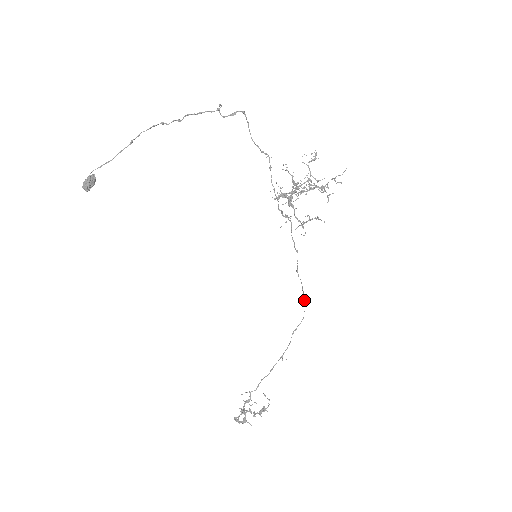
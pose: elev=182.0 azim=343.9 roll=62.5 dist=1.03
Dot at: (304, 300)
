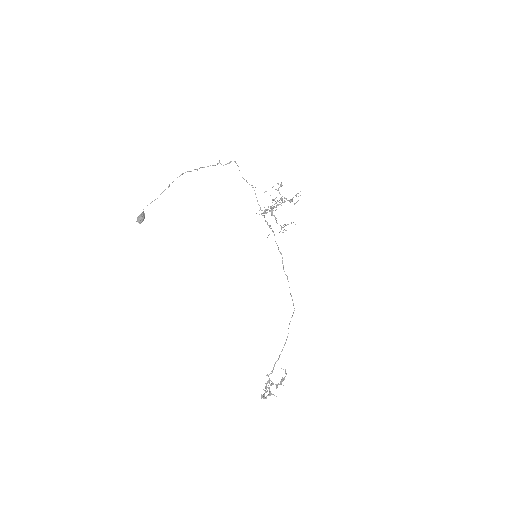
Dot at: occluded
